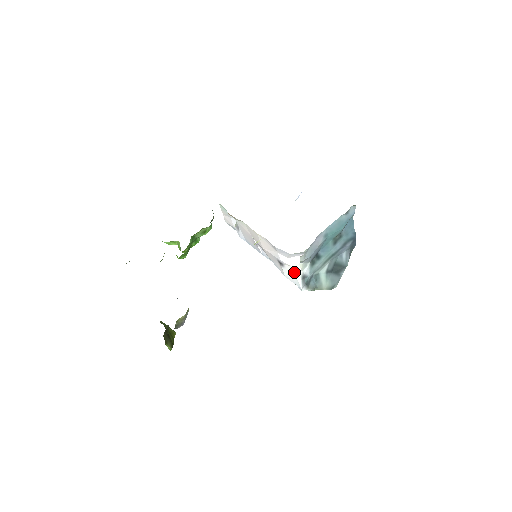
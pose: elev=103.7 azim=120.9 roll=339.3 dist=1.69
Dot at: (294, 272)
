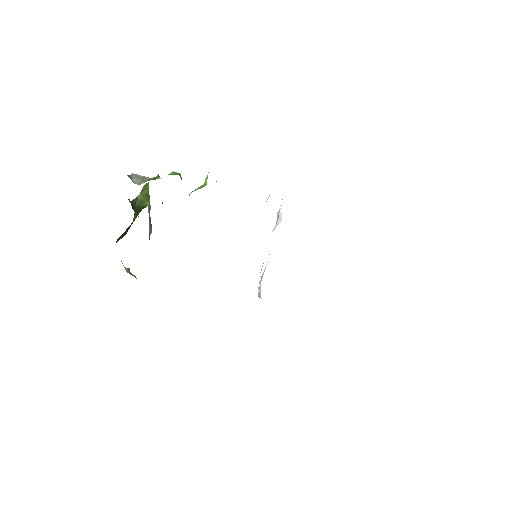
Dot at: occluded
